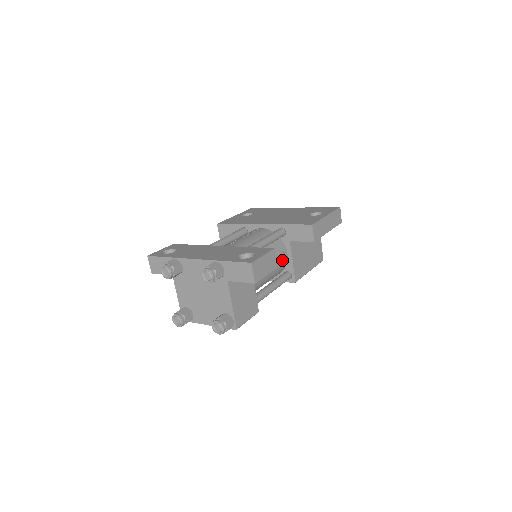
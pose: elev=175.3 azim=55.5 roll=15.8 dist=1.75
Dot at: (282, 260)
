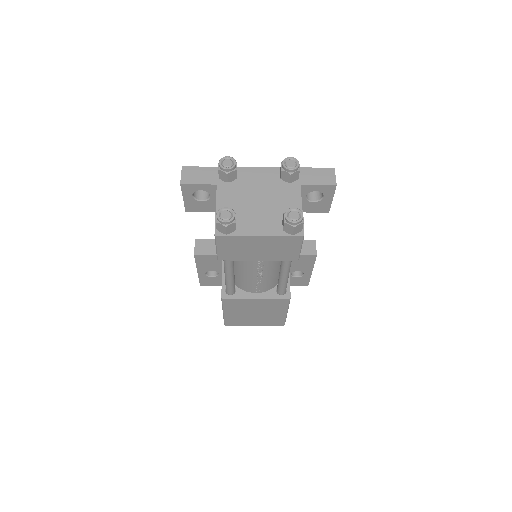
Dot at: occluded
